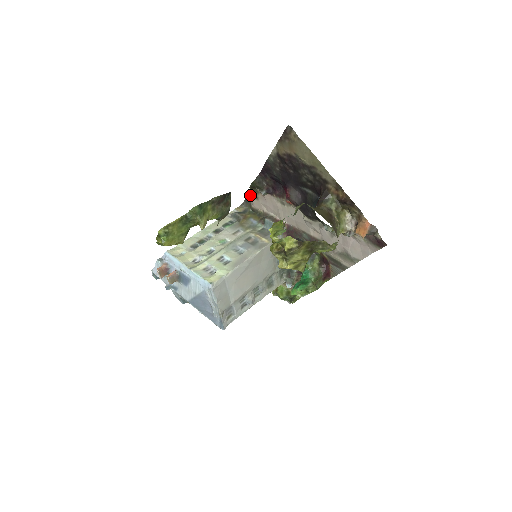
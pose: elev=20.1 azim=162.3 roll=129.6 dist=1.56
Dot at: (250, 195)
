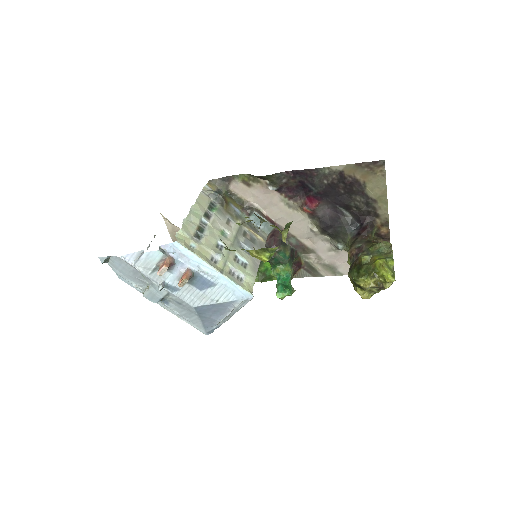
Dot at: (237, 177)
